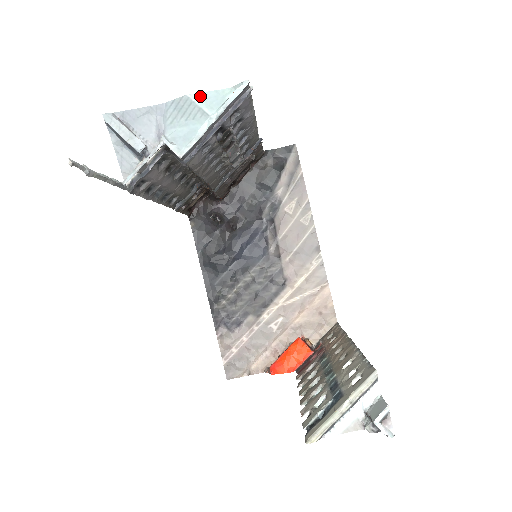
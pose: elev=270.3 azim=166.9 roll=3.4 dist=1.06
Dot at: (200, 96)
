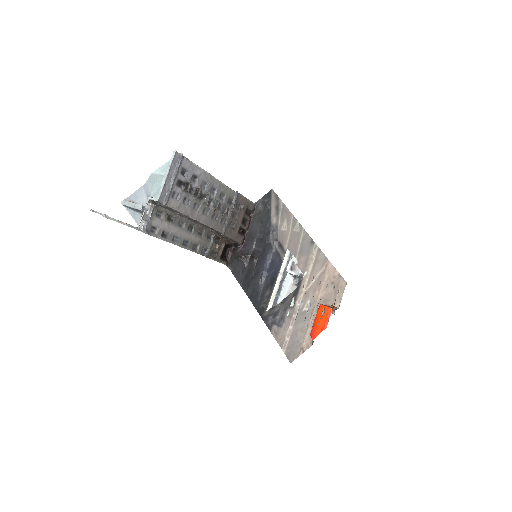
Dot at: (158, 170)
